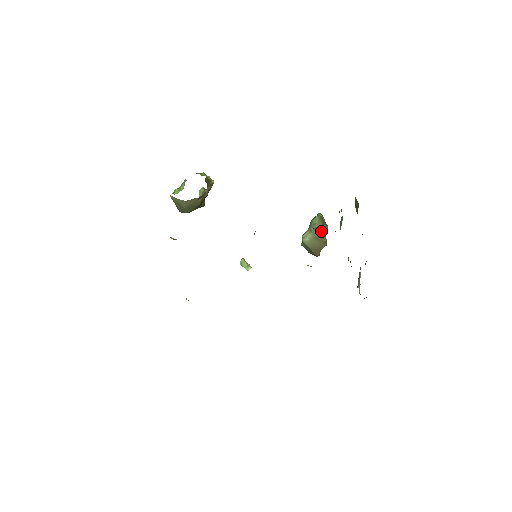
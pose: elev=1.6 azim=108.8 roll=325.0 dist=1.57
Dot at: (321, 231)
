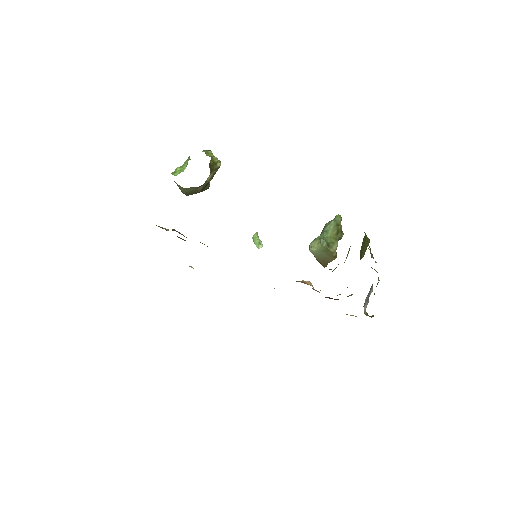
Dot at: (332, 243)
